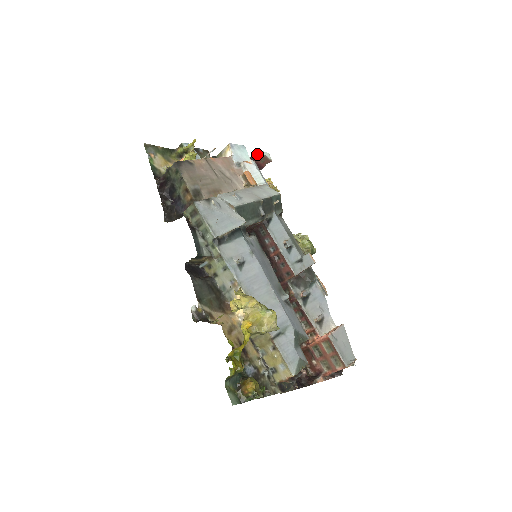
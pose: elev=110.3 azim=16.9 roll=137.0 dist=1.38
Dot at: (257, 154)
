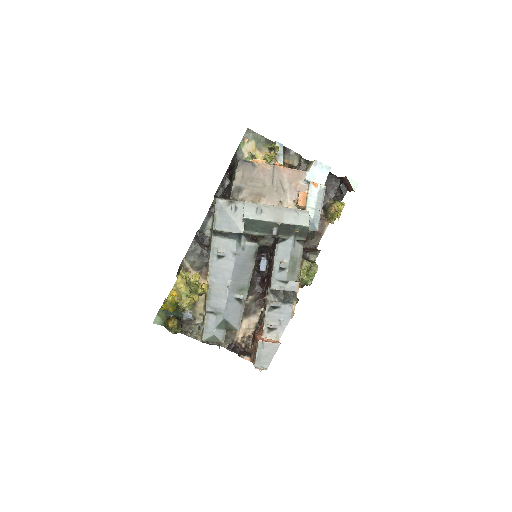
Dot at: (346, 178)
